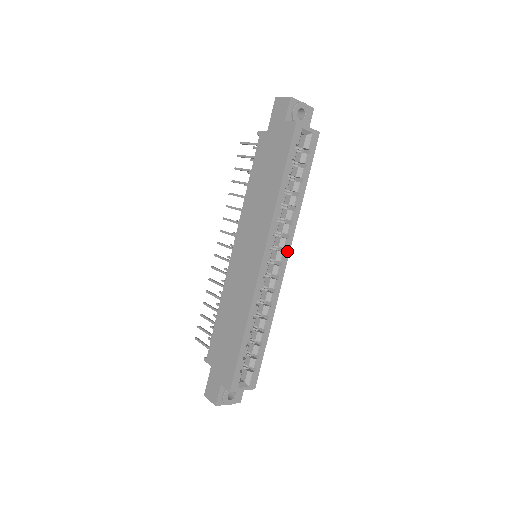
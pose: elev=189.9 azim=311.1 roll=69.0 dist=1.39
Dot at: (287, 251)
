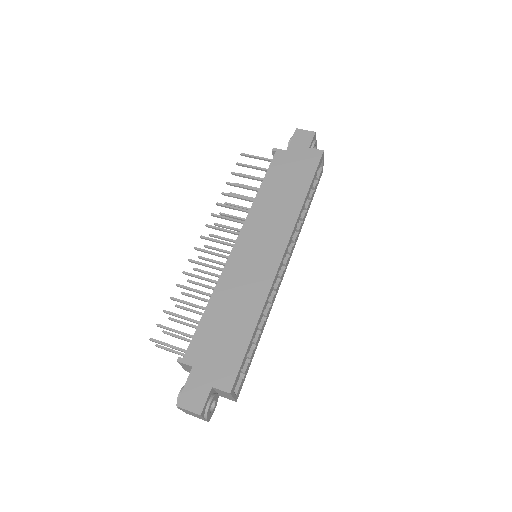
Dot at: (289, 258)
